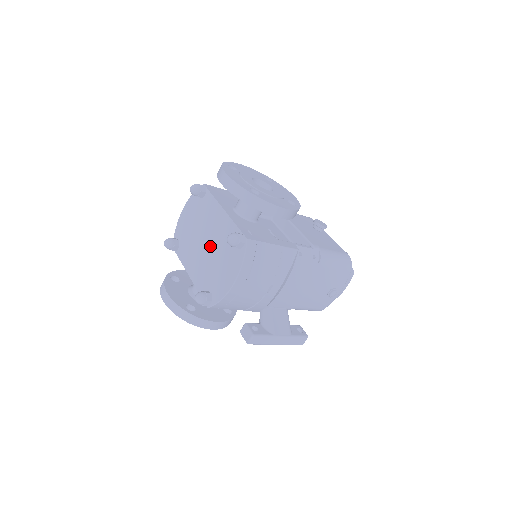
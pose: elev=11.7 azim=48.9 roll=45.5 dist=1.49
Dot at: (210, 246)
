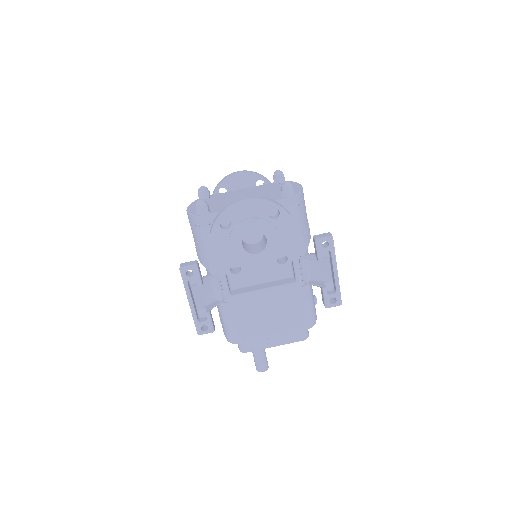
Dot at: (252, 194)
